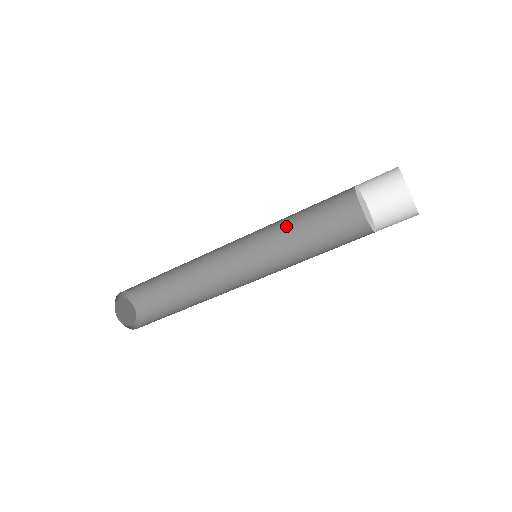
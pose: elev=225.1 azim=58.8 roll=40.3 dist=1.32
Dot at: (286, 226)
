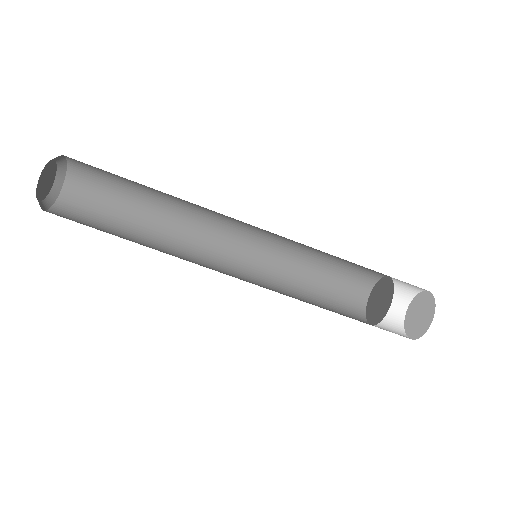
Dot at: (292, 261)
